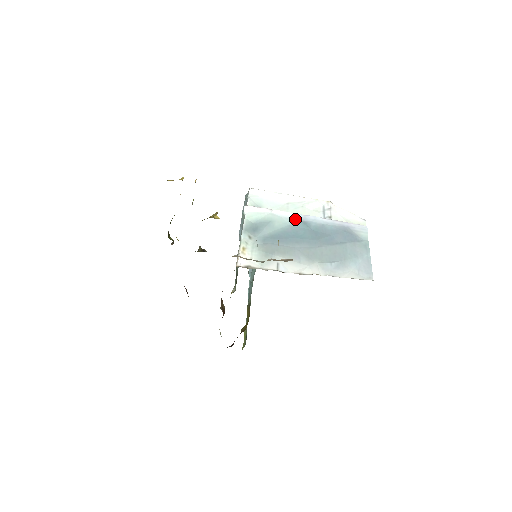
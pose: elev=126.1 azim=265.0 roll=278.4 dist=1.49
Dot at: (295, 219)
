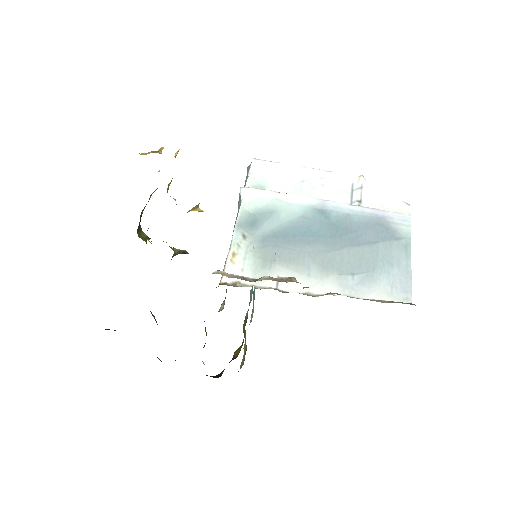
Dot at: (309, 206)
